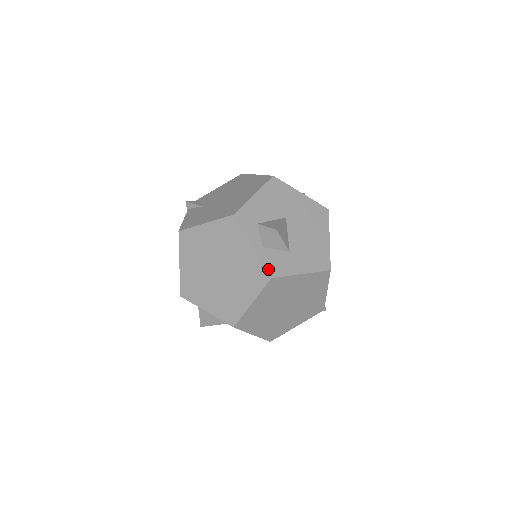
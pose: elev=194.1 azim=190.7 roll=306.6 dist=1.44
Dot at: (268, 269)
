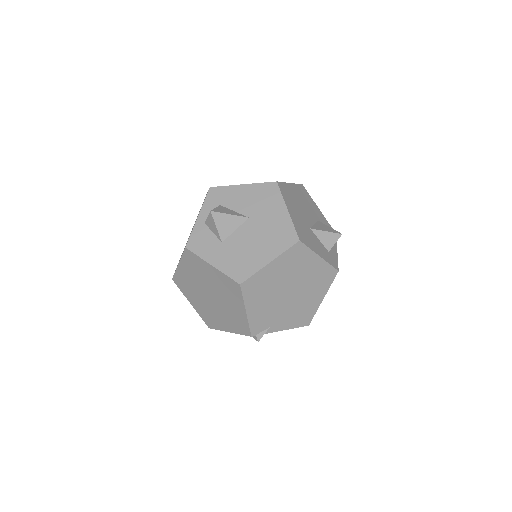
Dot at: (191, 240)
